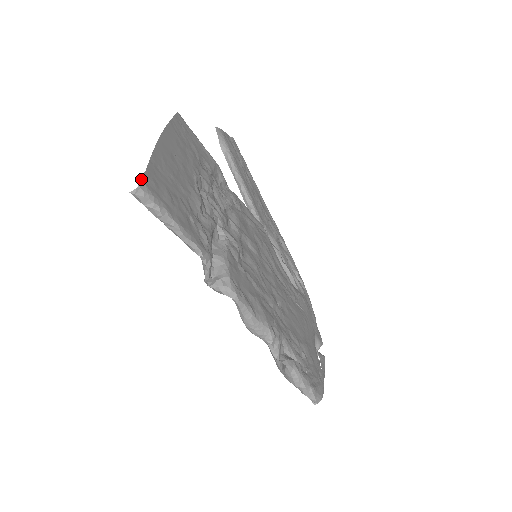
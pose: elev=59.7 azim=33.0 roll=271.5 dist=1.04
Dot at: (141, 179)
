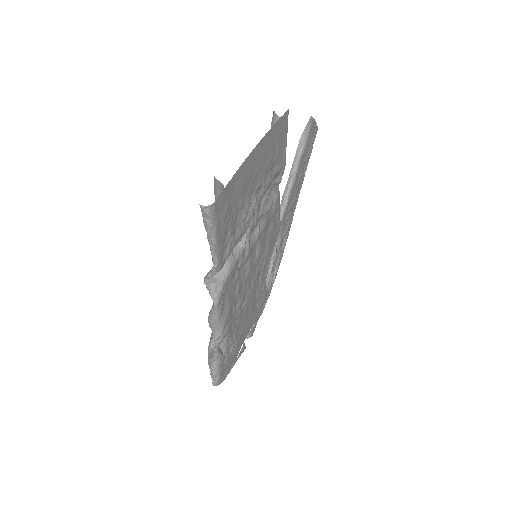
Dot at: (216, 181)
